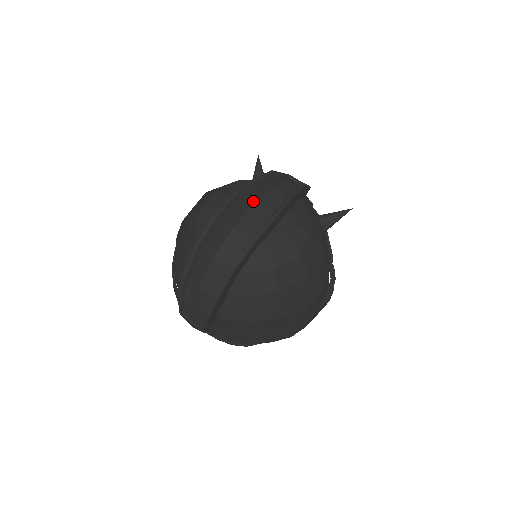
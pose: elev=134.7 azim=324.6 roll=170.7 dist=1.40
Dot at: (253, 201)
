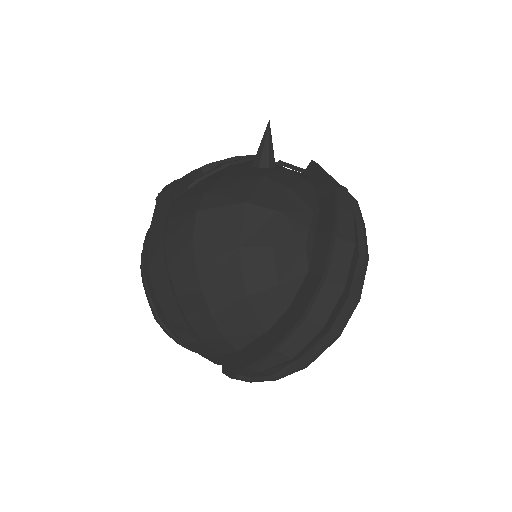
Dot at: (352, 246)
